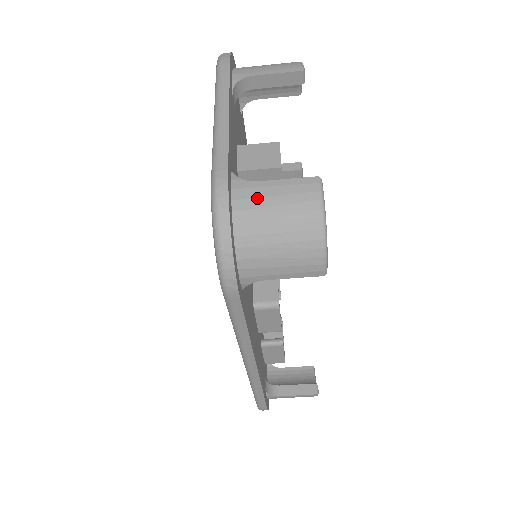
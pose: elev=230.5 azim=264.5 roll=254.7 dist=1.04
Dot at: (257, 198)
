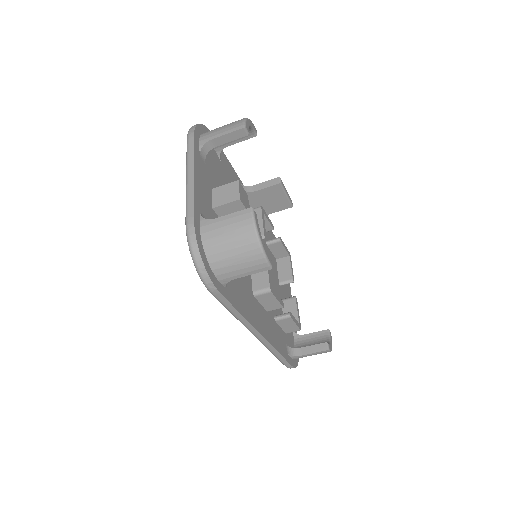
Dot at: (215, 230)
